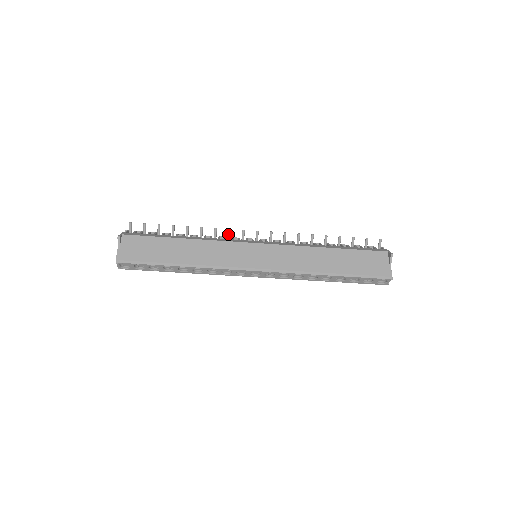
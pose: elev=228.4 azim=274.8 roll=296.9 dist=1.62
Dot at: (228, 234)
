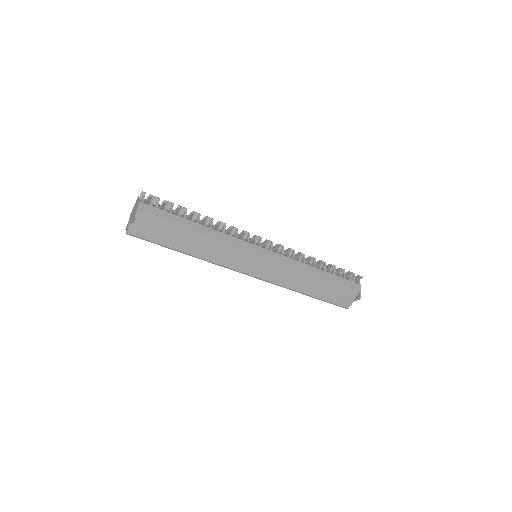
Dot at: (241, 234)
